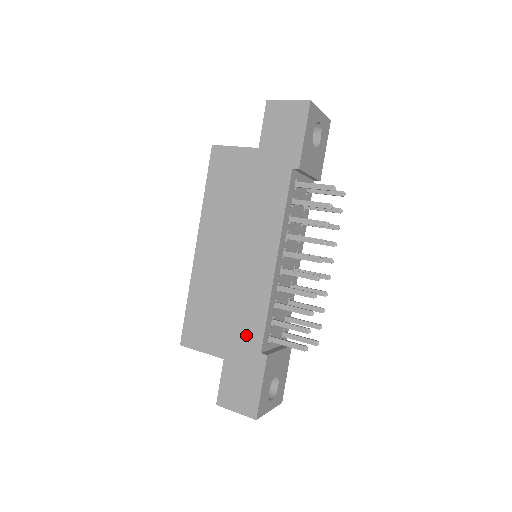
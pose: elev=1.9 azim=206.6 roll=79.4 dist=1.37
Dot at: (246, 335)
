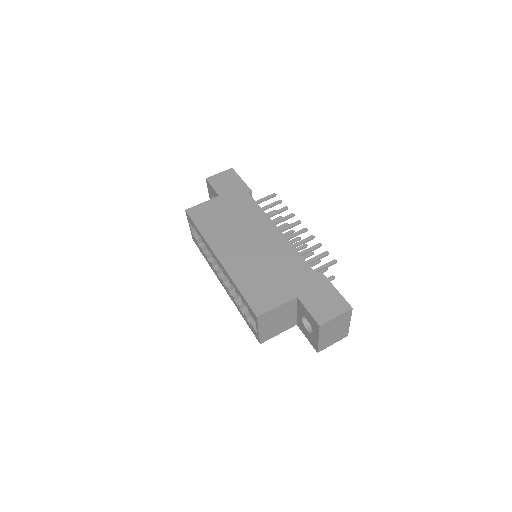
Dot at: (298, 273)
